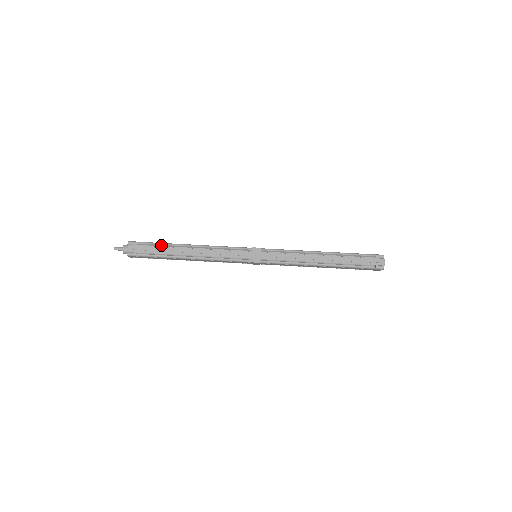
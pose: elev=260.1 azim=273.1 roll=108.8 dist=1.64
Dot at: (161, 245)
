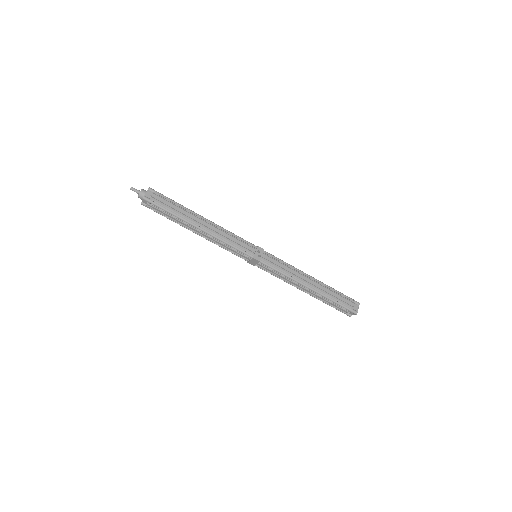
Dot at: (173, 215)
